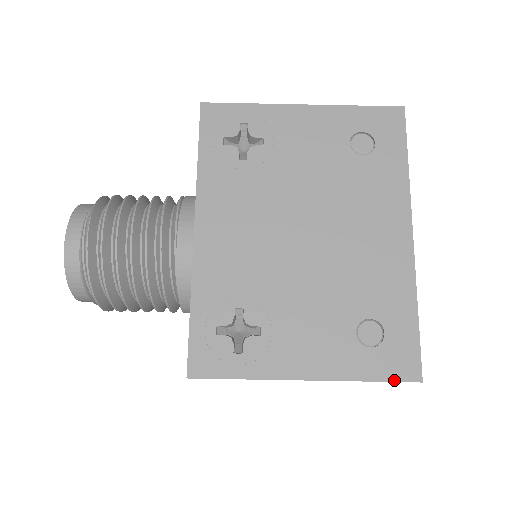
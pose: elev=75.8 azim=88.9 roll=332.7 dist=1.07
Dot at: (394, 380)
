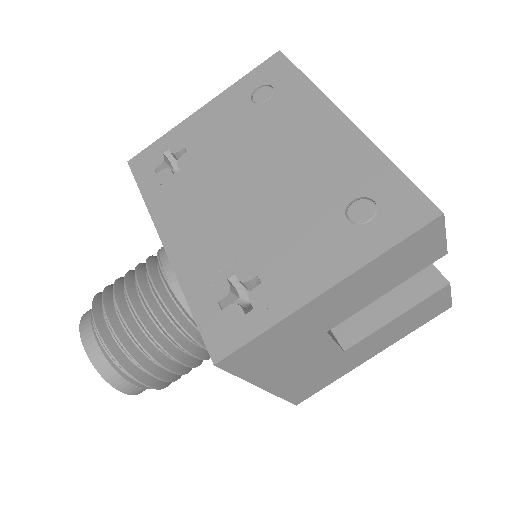
Dot at: (413, 231)
